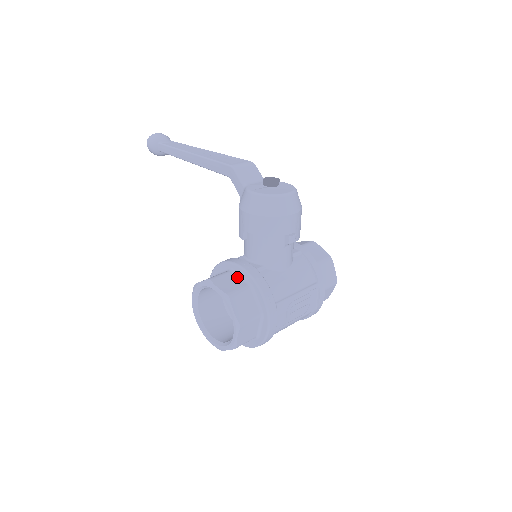
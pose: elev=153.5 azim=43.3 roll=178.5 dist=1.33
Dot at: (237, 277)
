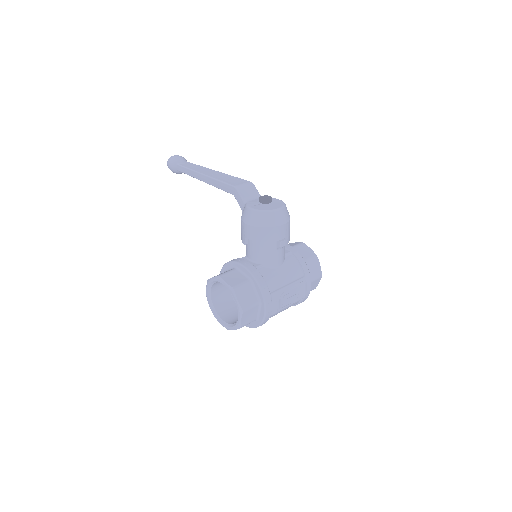
Dot at: (240, 274)
